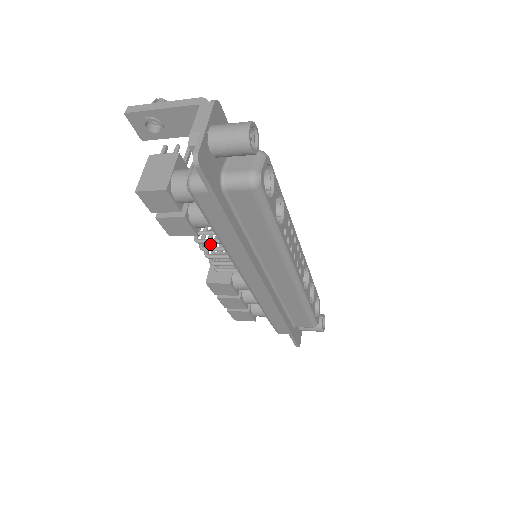
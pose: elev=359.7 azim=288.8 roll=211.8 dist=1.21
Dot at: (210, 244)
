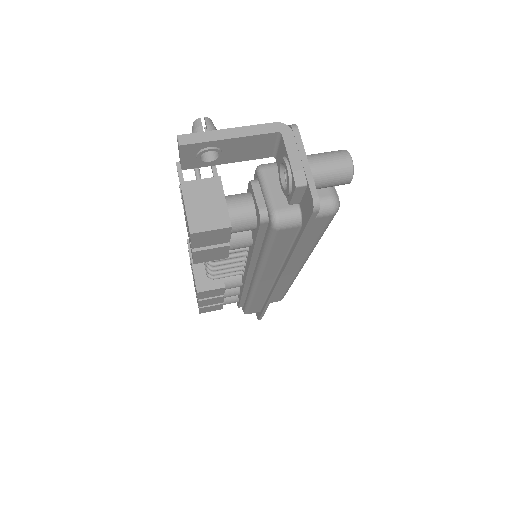
Dot at: occluded
